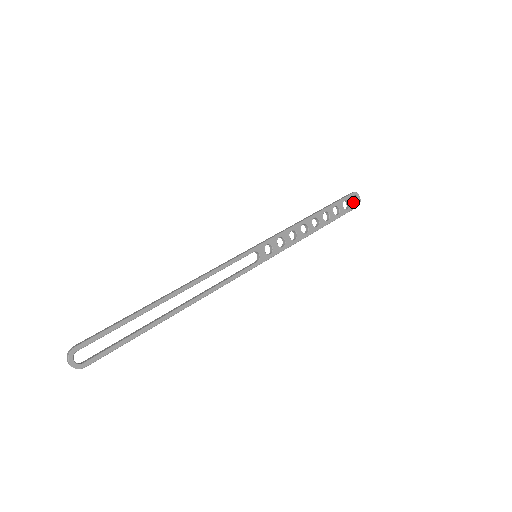
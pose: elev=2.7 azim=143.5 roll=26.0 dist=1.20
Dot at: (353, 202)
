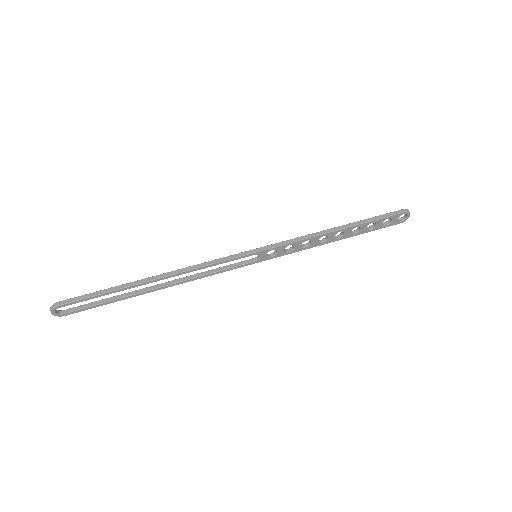
Dot at: (398, 219)
